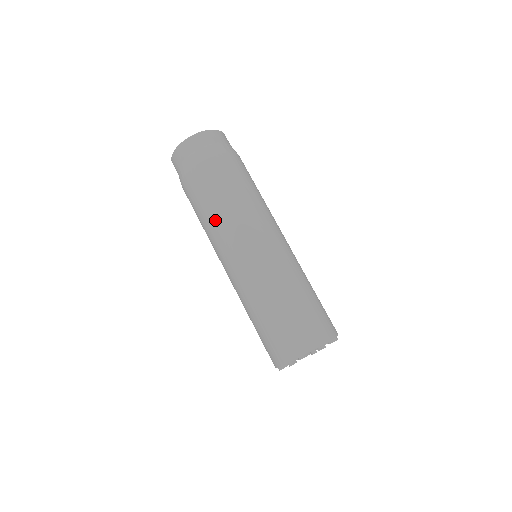
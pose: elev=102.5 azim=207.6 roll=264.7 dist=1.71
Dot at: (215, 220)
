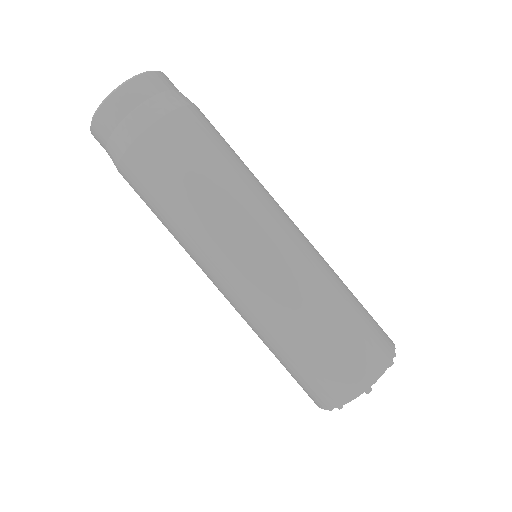
Dot at: (214, 198)
